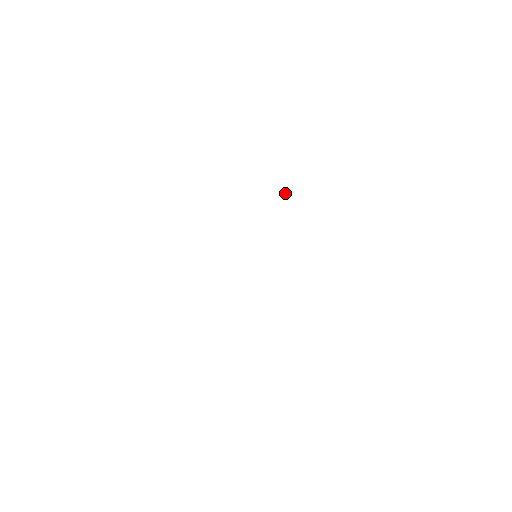
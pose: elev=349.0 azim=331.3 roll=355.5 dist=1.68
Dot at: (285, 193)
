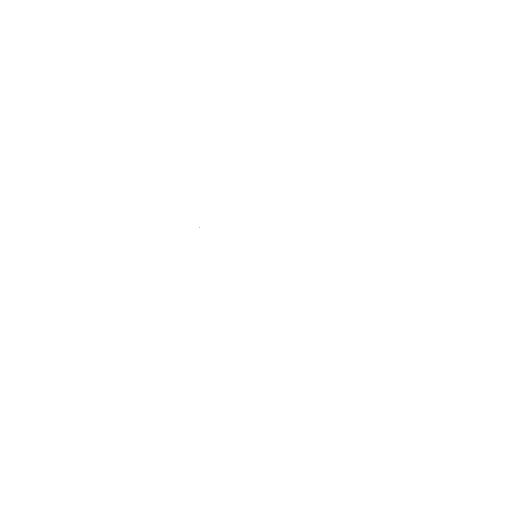
Dot at: occluded
